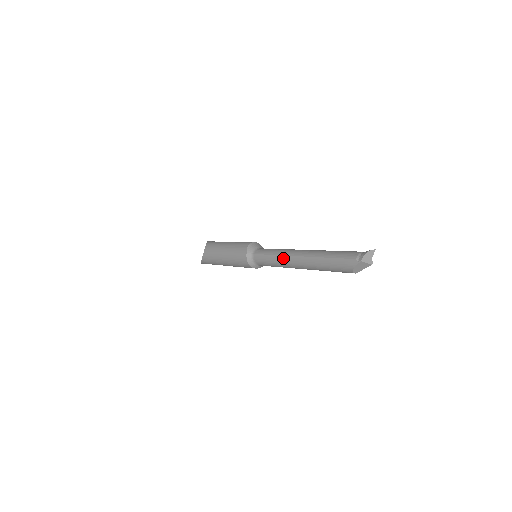
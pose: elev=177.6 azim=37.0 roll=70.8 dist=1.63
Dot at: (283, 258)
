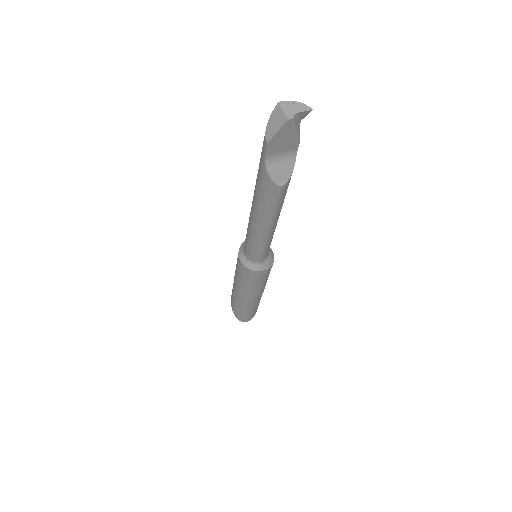
Dot at: occluded
